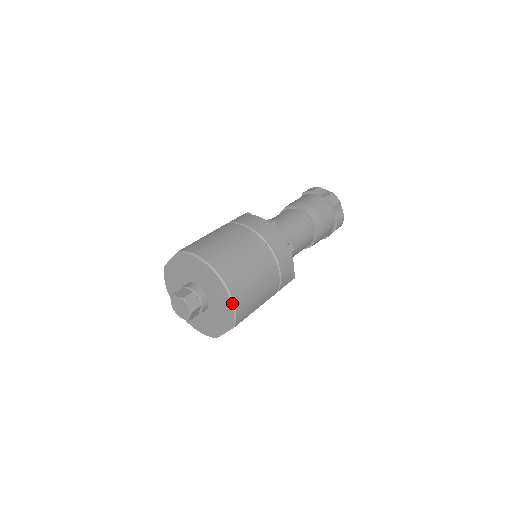
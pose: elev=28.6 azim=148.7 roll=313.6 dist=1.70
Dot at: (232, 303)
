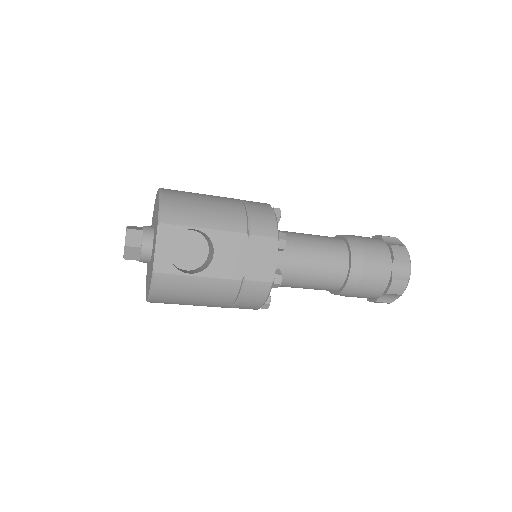
Dot at: (160, 196)
